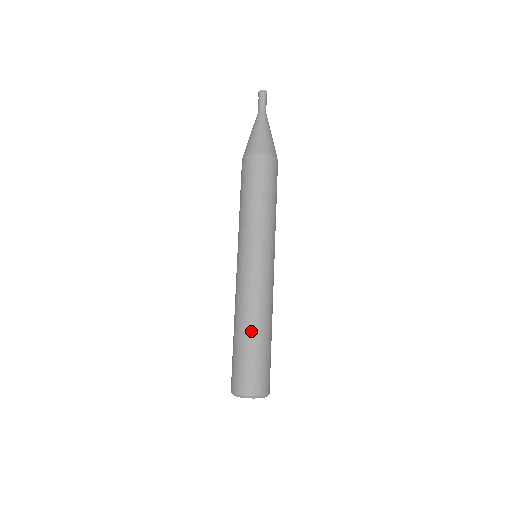
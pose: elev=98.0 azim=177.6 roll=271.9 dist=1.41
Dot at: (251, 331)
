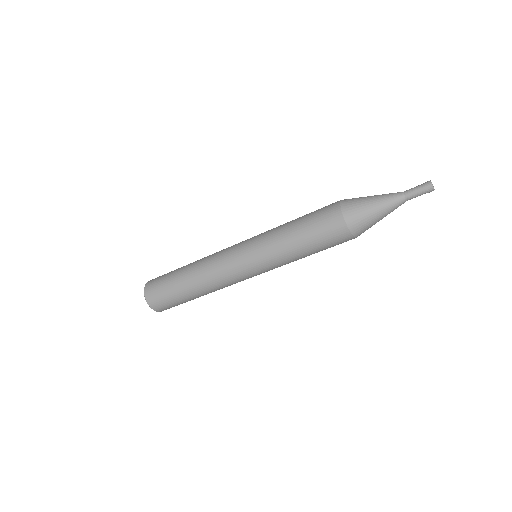
Dot at: (190, 287)
